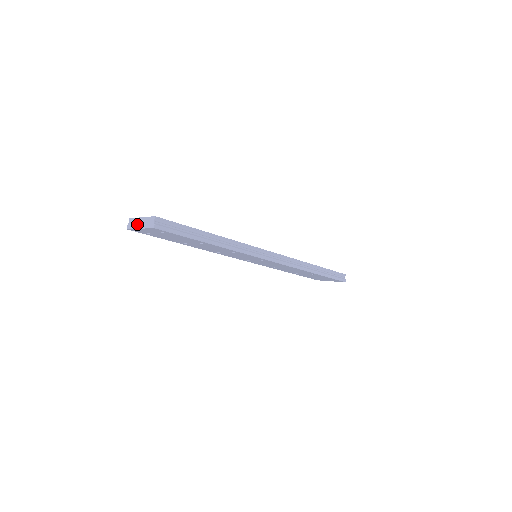
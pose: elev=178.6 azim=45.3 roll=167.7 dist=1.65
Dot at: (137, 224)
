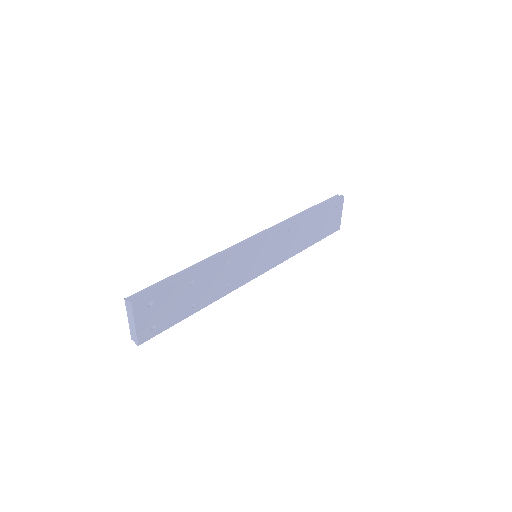
Dot at: (132, 328)
